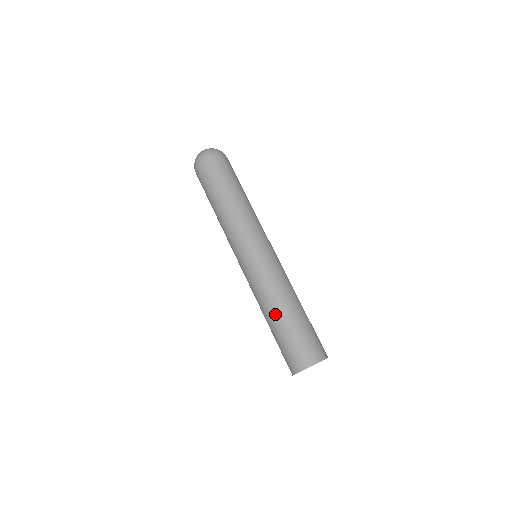
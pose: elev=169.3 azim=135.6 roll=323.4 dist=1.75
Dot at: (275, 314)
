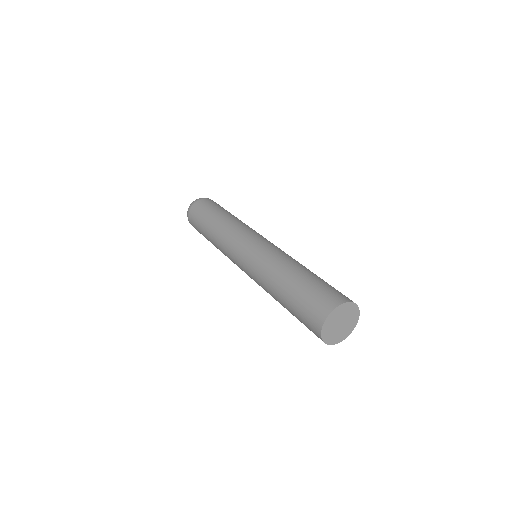
Dot at: (280, 284)
